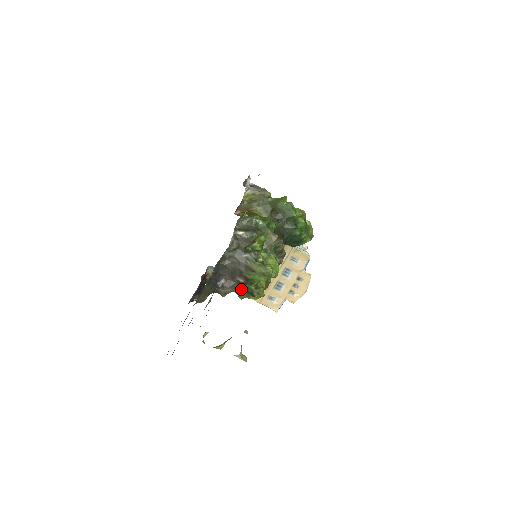
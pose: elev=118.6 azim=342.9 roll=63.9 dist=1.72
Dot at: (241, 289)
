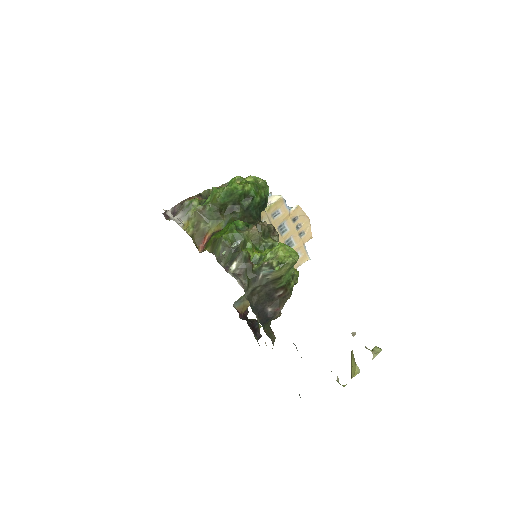
Dot at: (288, 297)
